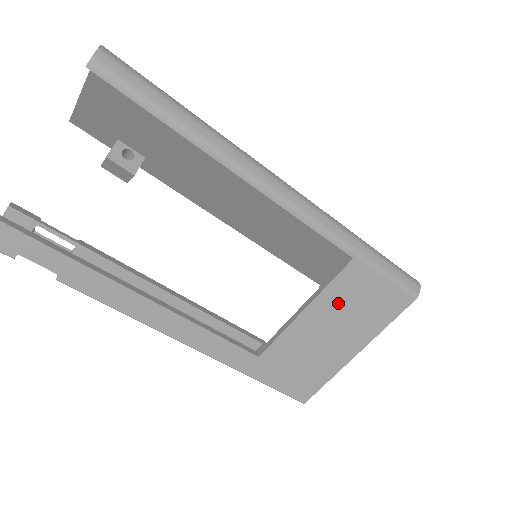
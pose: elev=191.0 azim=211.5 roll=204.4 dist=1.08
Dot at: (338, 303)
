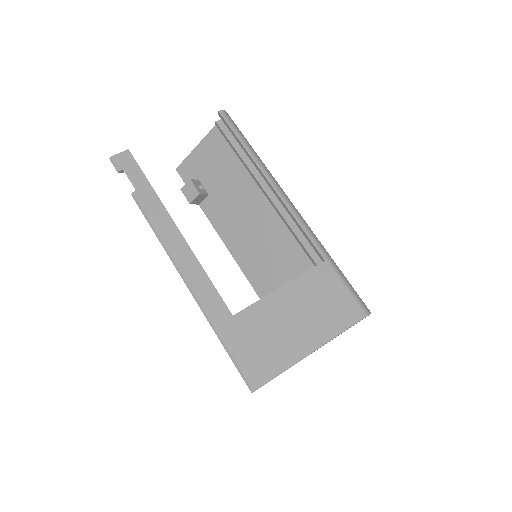
Dot at: (308, 293)
